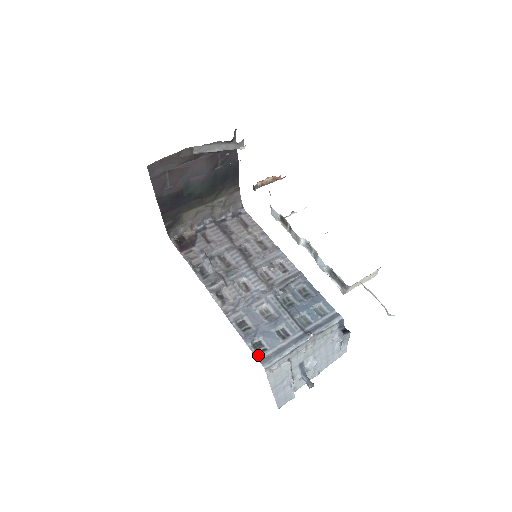
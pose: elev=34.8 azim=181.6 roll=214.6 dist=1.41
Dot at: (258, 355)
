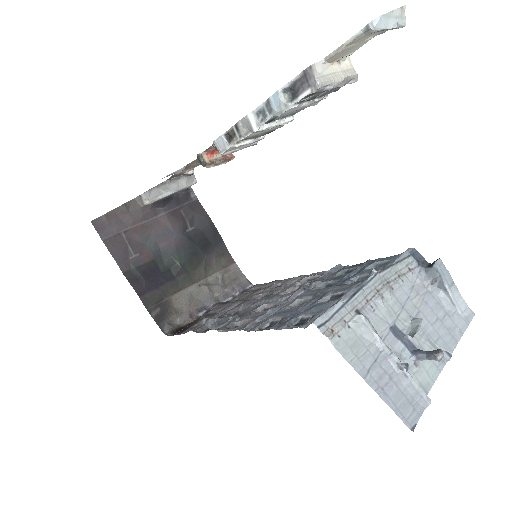
Dot at: (301, 325)
